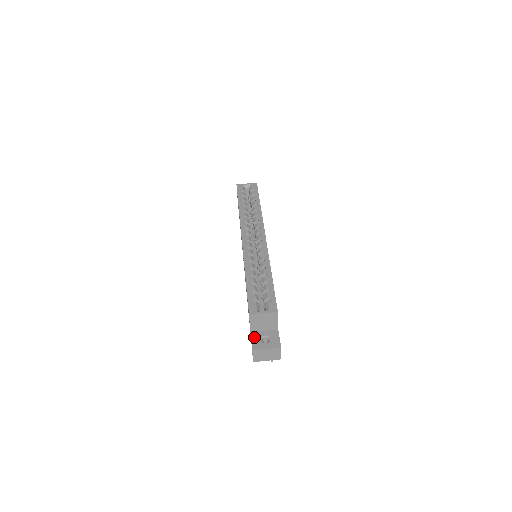
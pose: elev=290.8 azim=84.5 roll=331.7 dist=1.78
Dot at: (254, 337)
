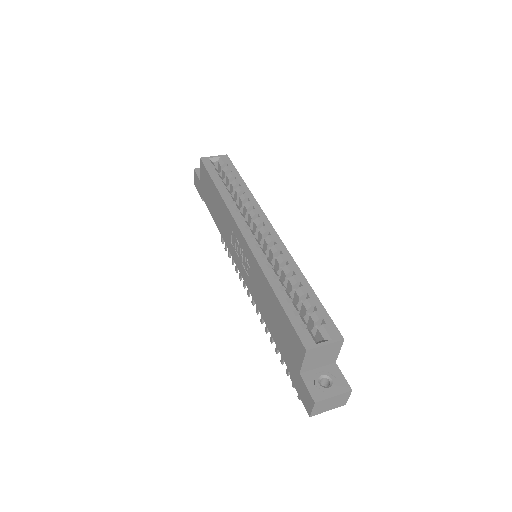
Dot at: (308, 381)
